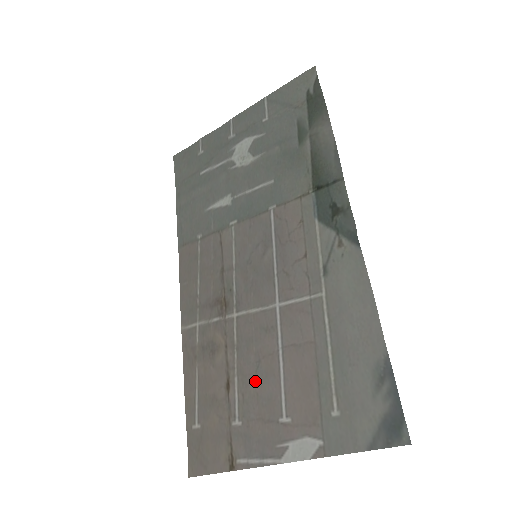
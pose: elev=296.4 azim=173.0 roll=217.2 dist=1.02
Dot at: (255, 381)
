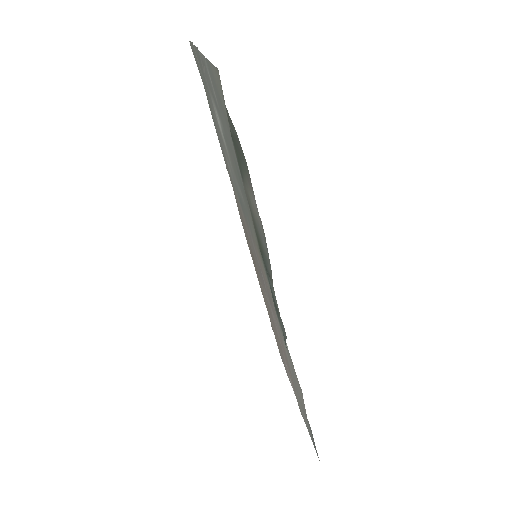
Dot at: (276, 333)
